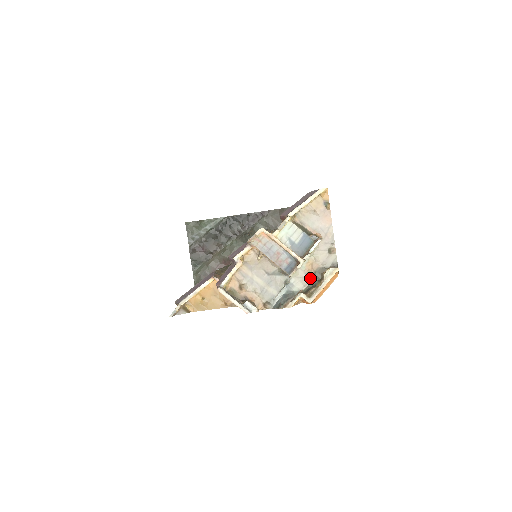
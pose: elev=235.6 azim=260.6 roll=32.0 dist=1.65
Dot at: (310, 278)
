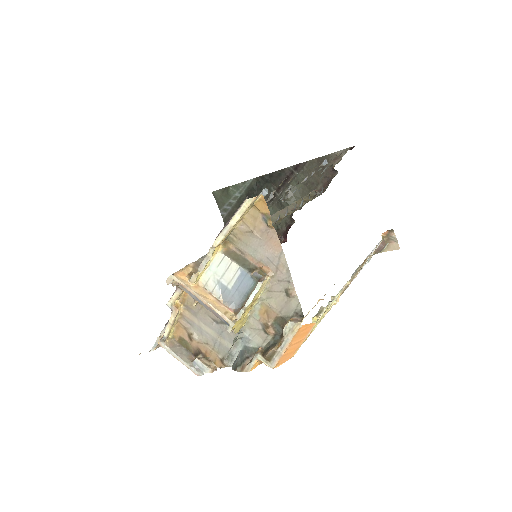
Dot at: (268, 332)
